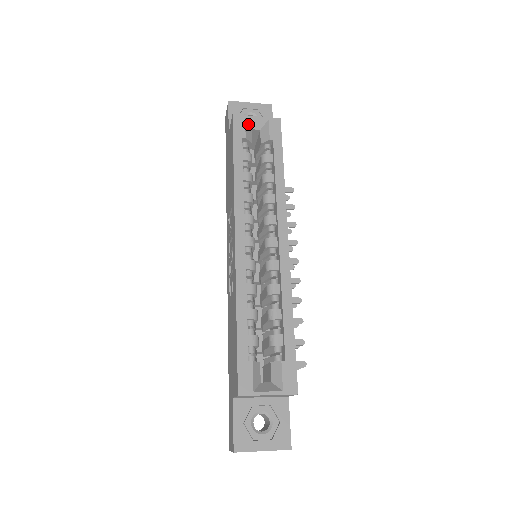
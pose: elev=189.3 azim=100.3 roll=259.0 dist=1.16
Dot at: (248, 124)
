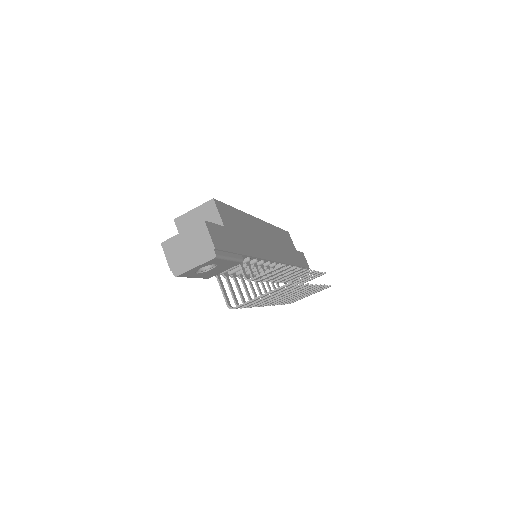
Dot at: occluded
